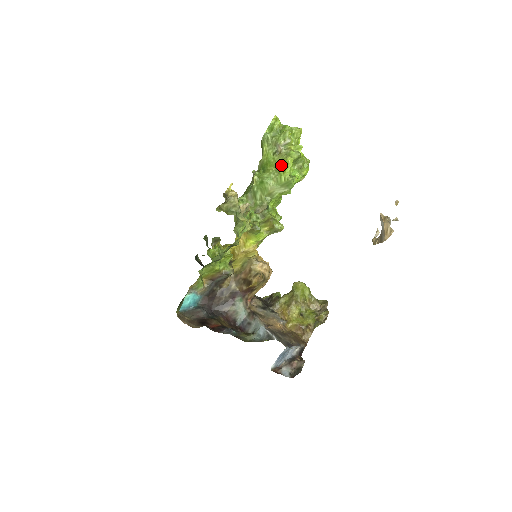
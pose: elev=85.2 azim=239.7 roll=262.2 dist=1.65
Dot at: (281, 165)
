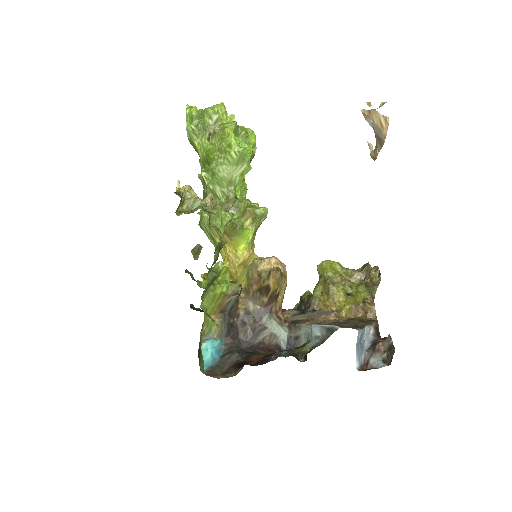
Dot at: (223, 142)
